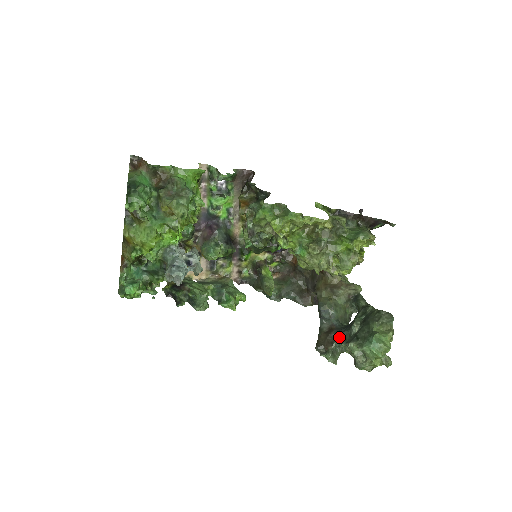
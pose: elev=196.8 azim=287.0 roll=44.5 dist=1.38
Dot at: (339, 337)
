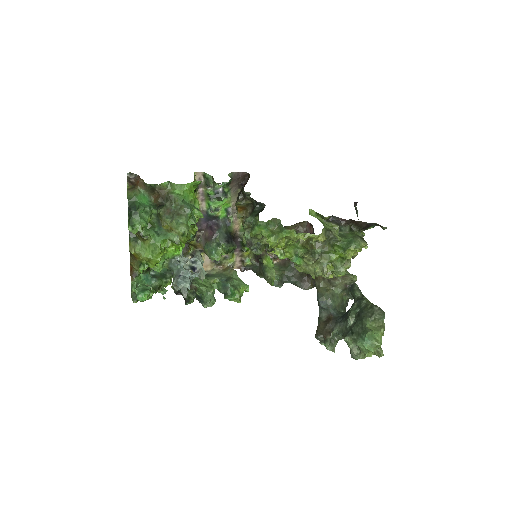
Dot at: (336, 328)
